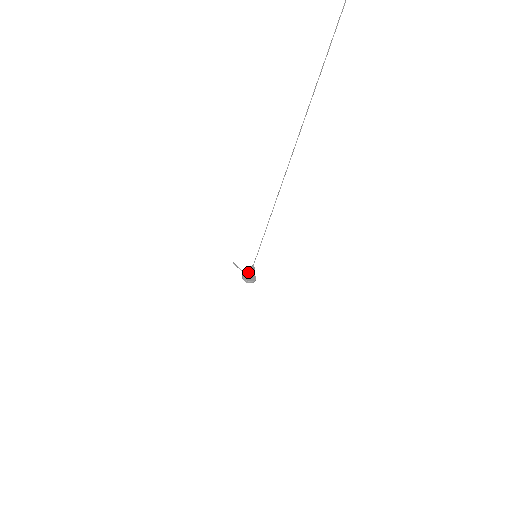
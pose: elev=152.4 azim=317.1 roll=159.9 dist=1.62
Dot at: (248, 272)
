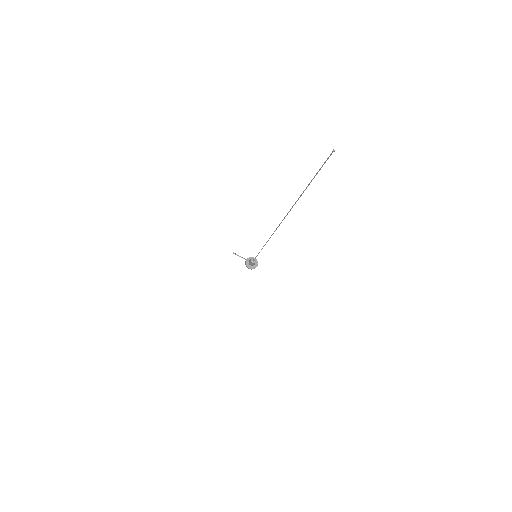
Dot at: (251, 263)
